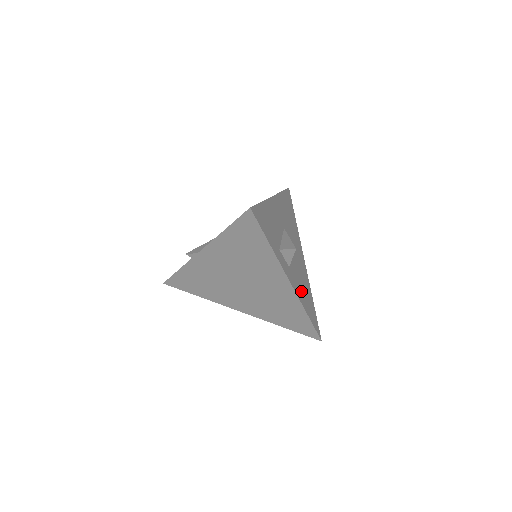
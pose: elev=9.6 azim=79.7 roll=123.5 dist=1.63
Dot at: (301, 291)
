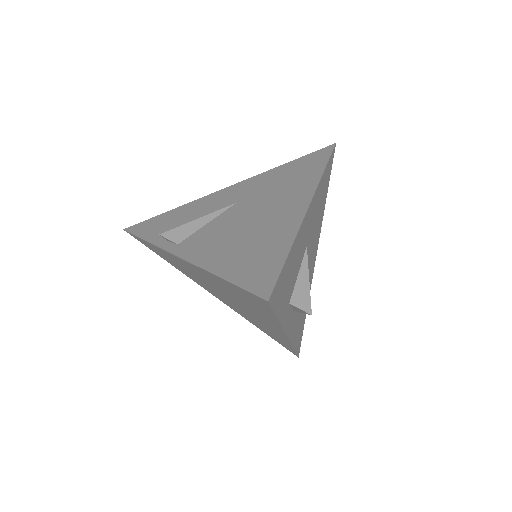
Dot at: (297, 323)
